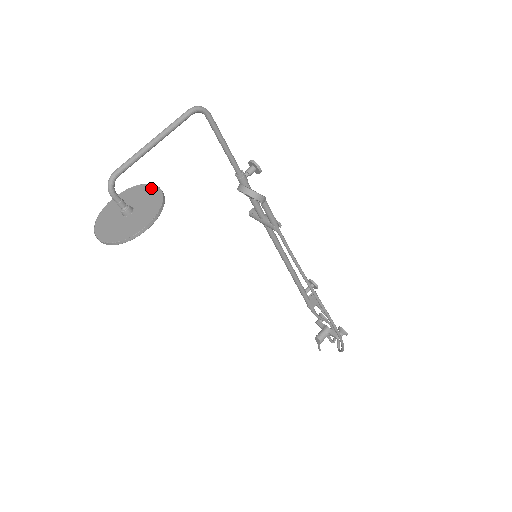
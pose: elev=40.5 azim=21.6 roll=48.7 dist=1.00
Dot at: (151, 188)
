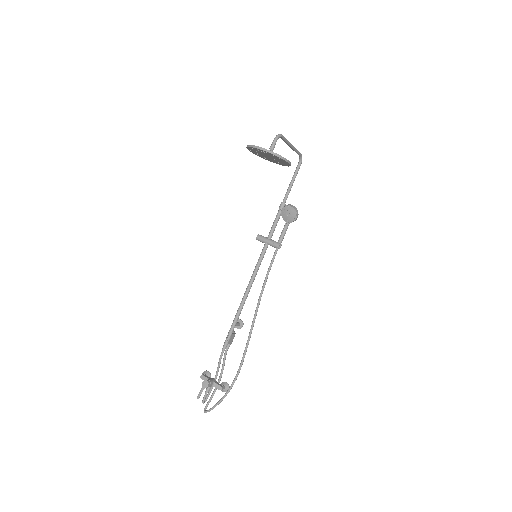
Dot at: occluded
